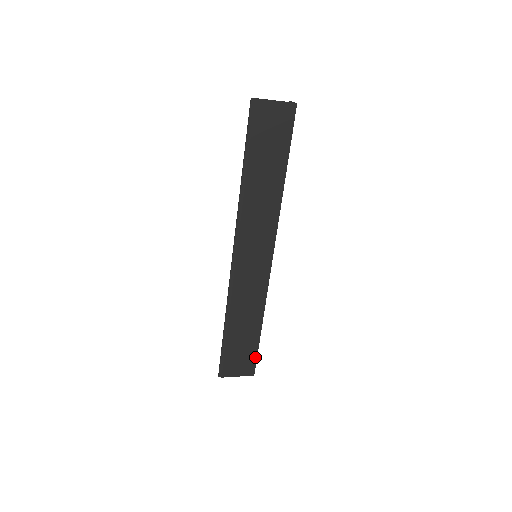
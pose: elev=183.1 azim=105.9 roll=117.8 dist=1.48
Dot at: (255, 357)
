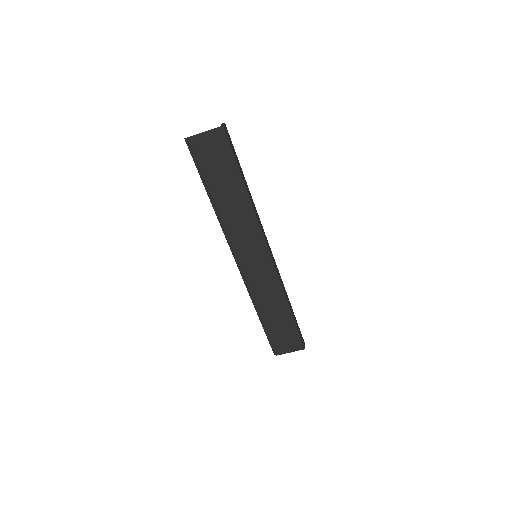
Dot at: (298, 335)
